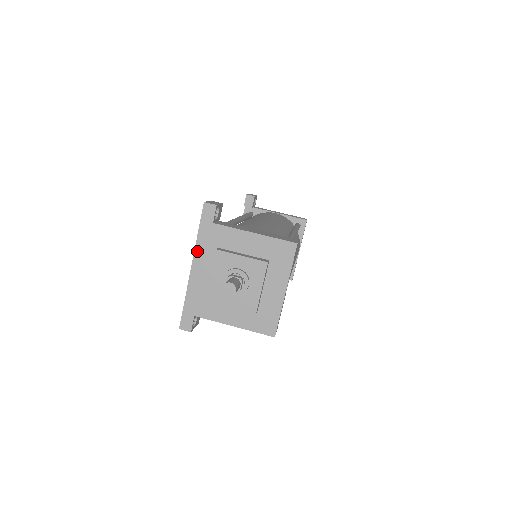
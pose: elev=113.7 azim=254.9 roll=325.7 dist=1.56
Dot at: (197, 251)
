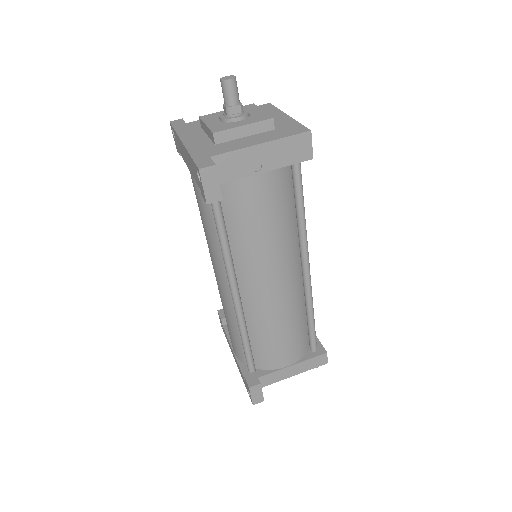
Dot at: (181, 135)
